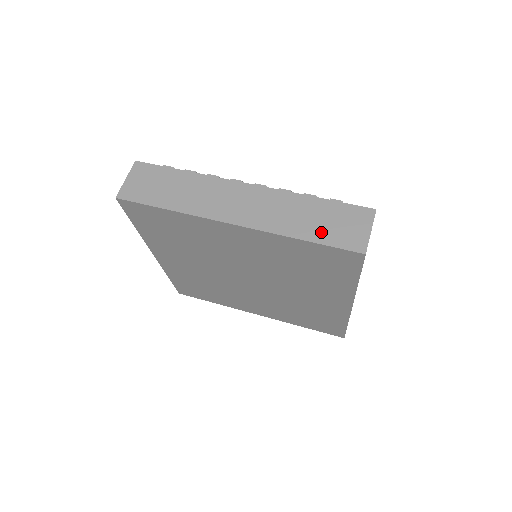
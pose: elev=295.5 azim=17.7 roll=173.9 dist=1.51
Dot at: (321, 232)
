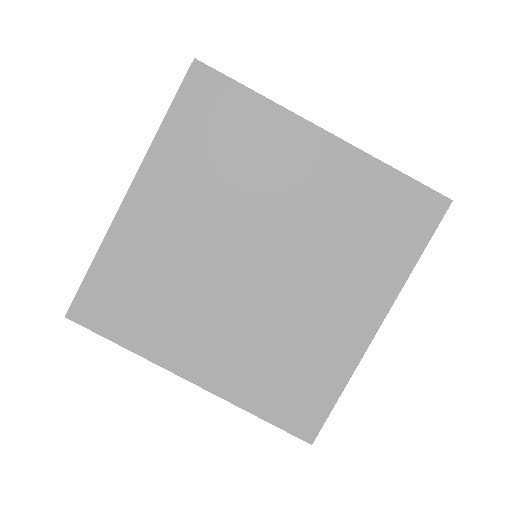
Dot at: occluded
